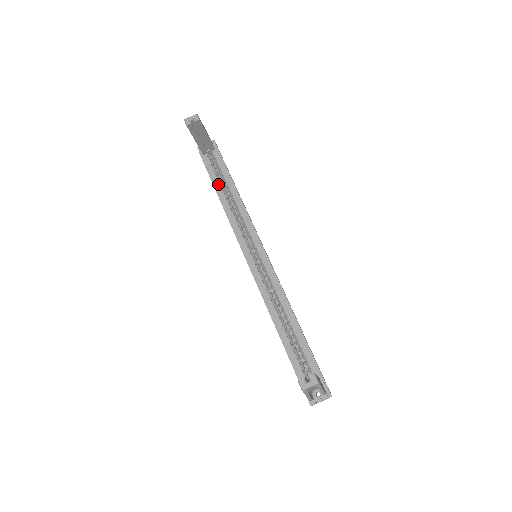
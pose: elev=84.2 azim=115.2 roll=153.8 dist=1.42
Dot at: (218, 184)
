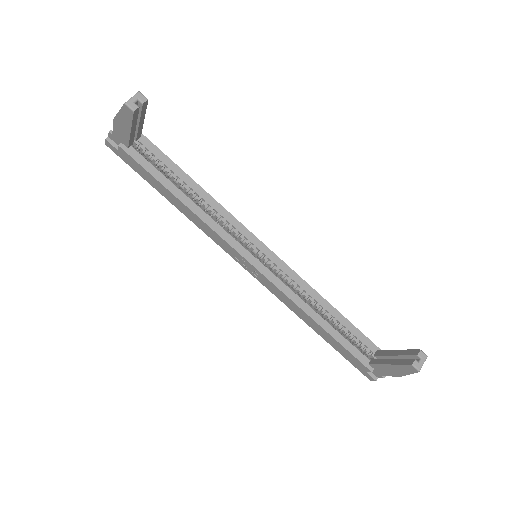
Dot at: (170, 183)
